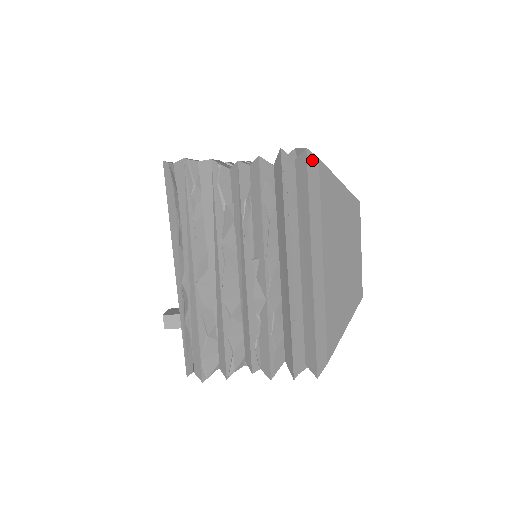
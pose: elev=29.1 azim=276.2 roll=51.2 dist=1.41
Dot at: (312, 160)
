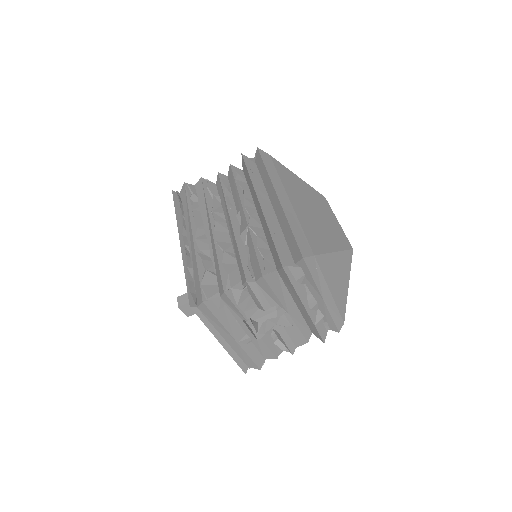
Dot at: (264, 153)
